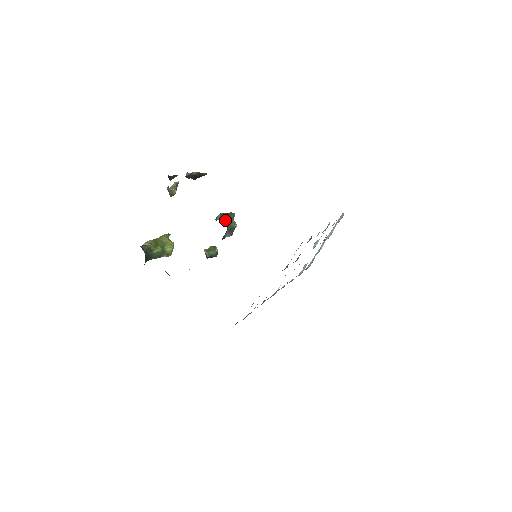
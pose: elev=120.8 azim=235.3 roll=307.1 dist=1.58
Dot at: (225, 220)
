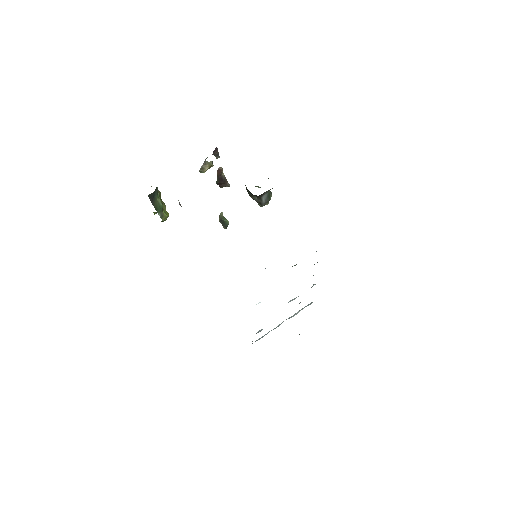
Dot at: occluded
